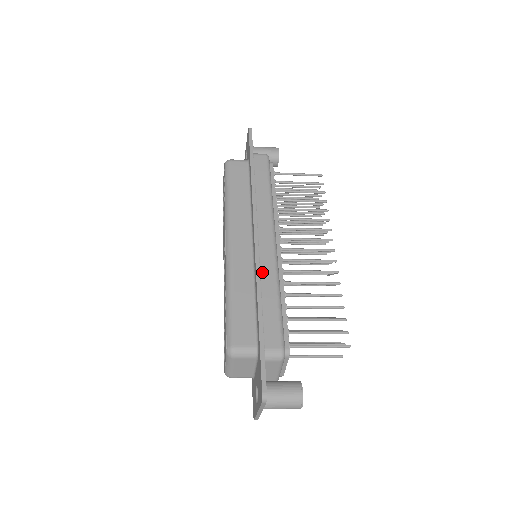
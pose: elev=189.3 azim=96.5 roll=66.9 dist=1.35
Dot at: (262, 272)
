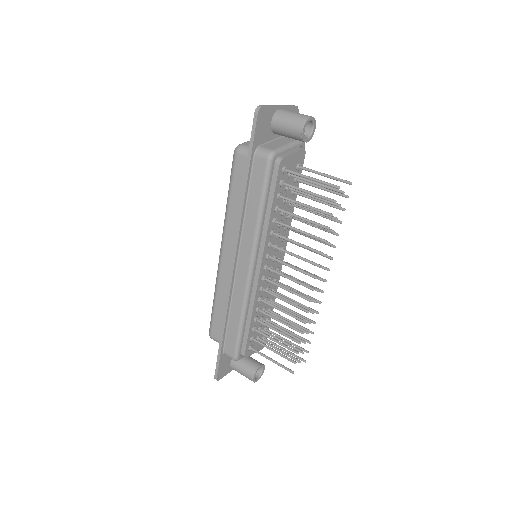
Dot at: (234, 296)
